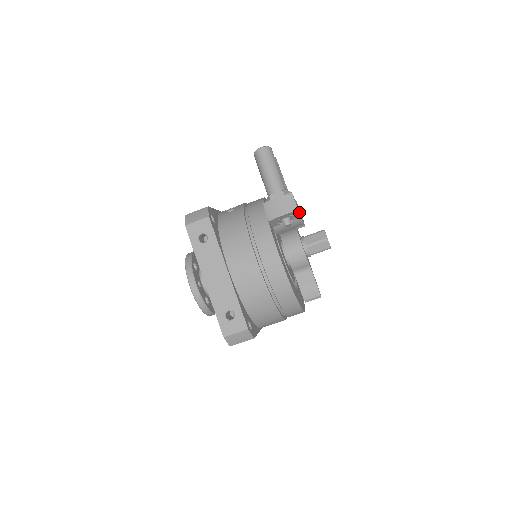
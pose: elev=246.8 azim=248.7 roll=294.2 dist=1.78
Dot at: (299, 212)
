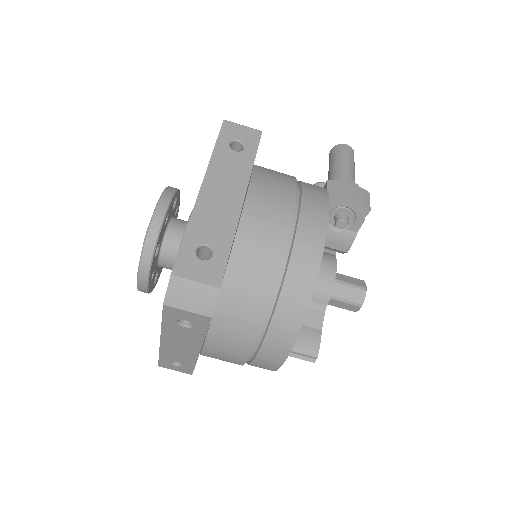
Dot at: occluded
